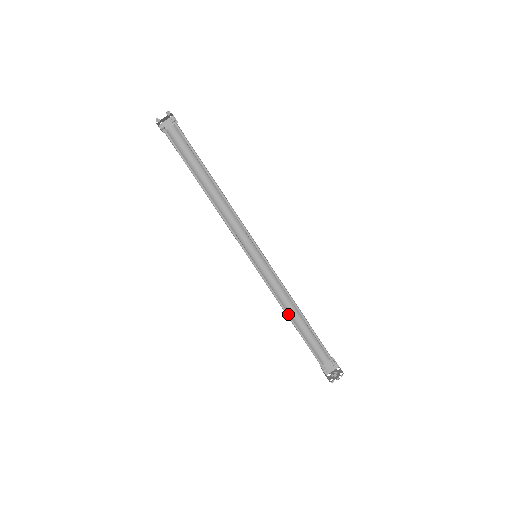
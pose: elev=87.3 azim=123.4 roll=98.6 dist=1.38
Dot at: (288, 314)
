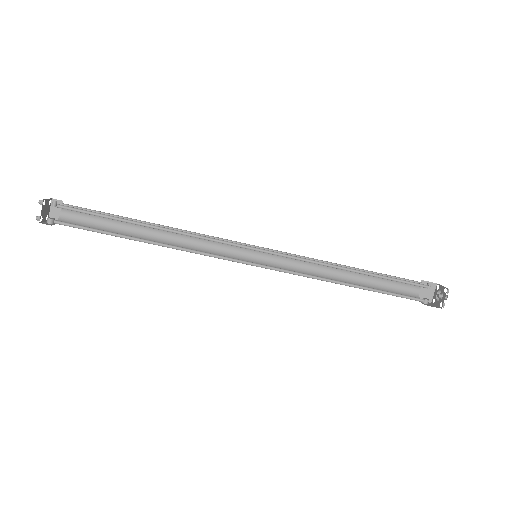
Dot at: (339, 282)
